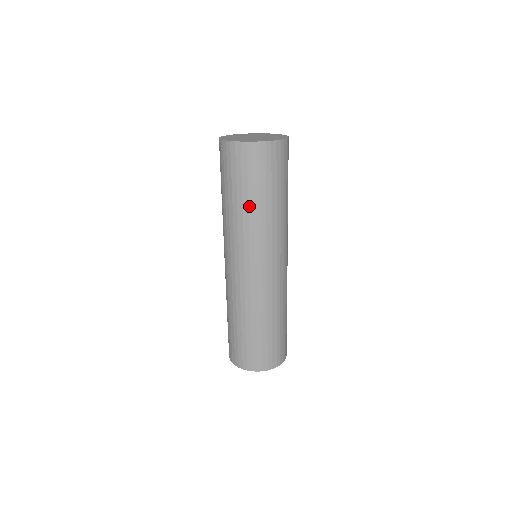
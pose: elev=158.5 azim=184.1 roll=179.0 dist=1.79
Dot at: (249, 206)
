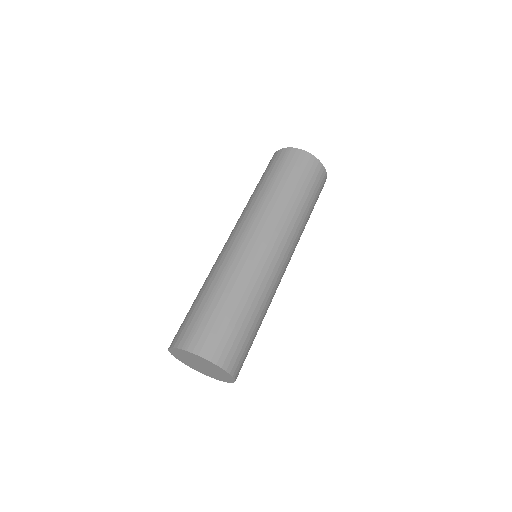
Dot at: (263, 188)
